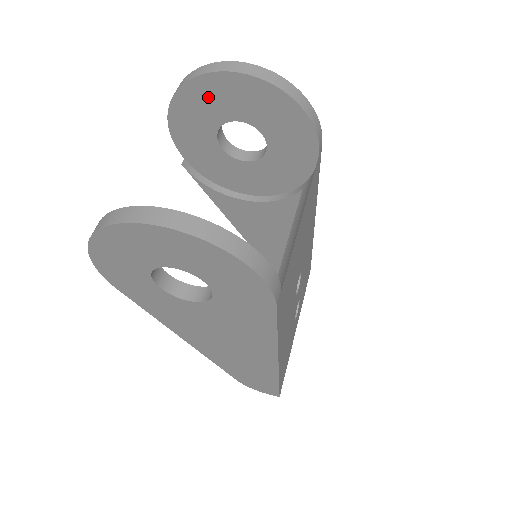
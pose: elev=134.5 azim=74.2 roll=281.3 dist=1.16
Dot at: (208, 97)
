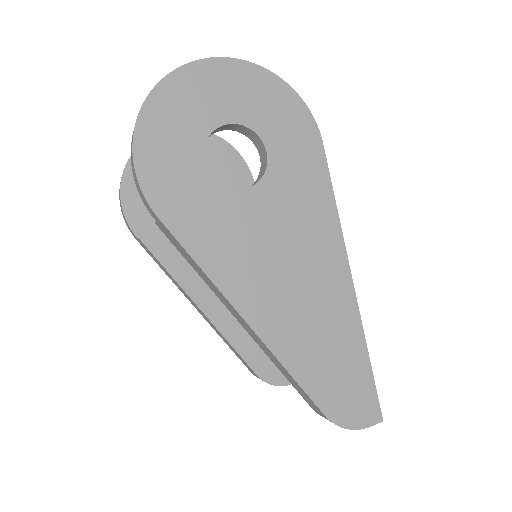
Dot at: occluded
